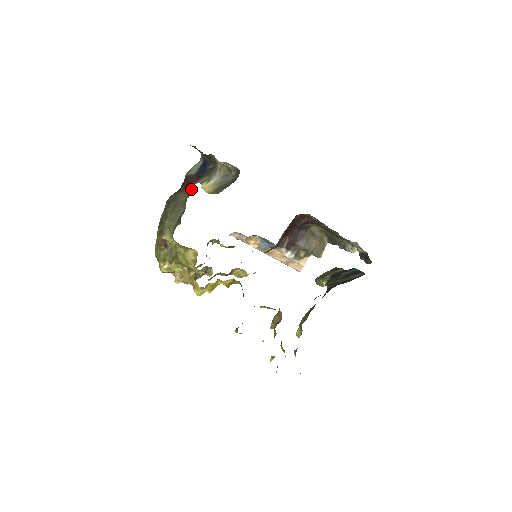
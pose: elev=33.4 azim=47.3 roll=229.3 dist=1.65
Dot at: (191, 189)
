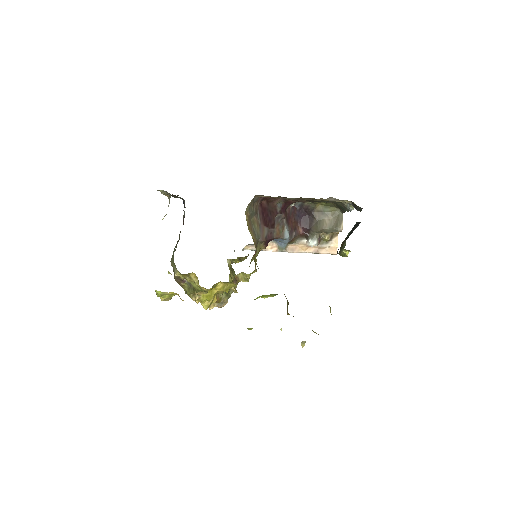
Dot at: occluded
